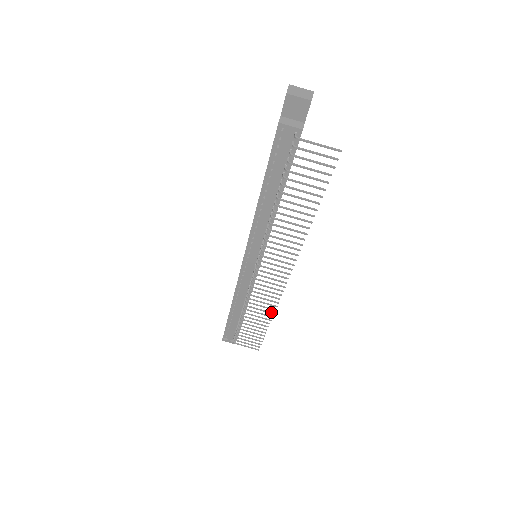
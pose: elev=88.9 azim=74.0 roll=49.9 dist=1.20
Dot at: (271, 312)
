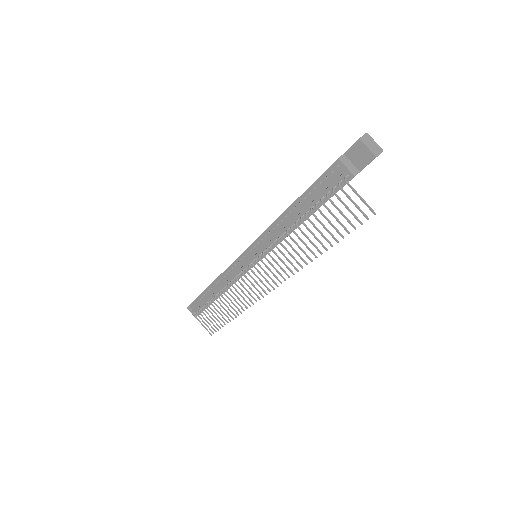
Dot at: occluded
